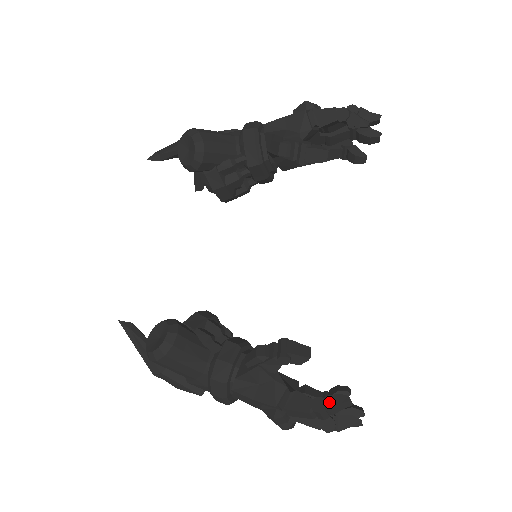
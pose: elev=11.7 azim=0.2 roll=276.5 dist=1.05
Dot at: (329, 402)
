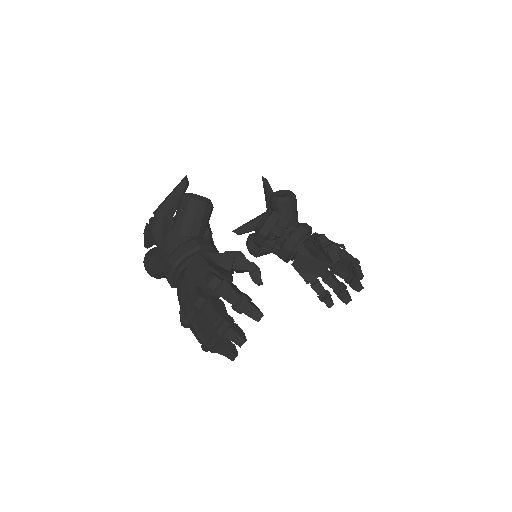
Dot at: (252, 303)
